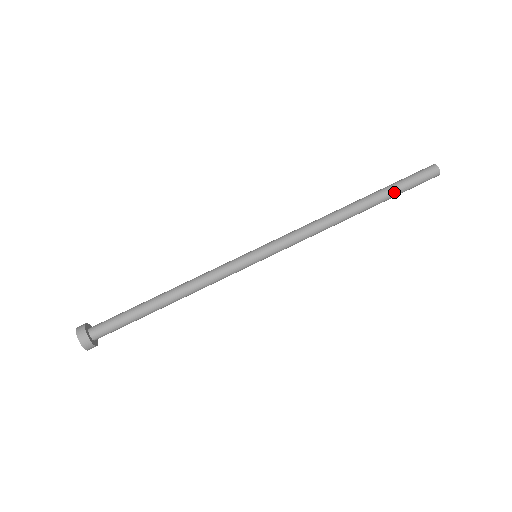
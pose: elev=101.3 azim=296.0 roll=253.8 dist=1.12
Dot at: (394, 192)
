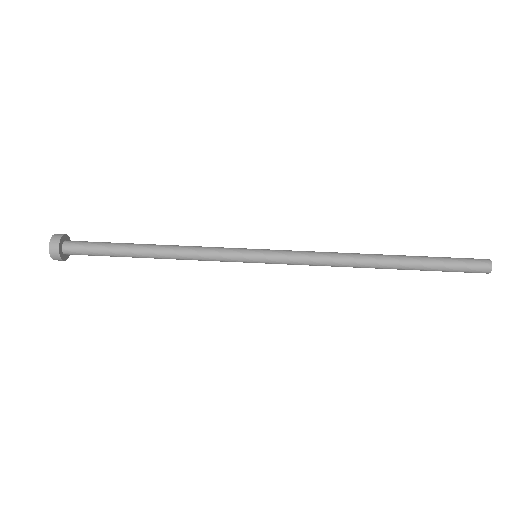
Dot at: (429, 269)
